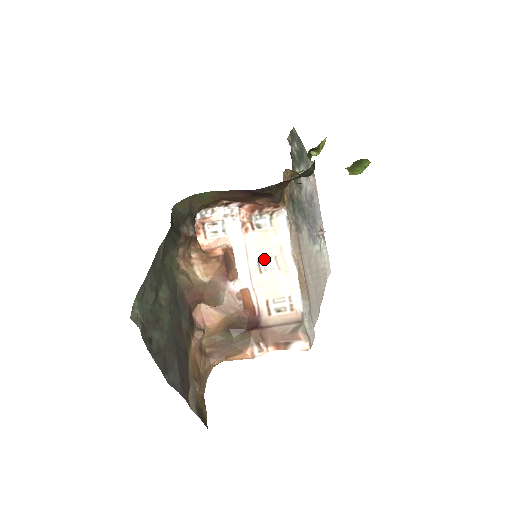
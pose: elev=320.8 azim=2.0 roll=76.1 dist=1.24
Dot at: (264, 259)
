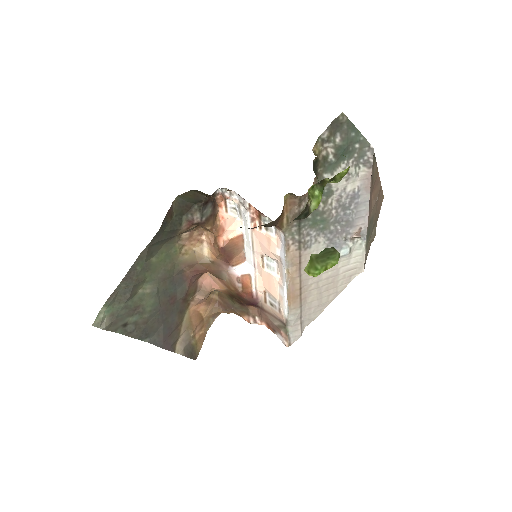
Dot at: (269, 257)
